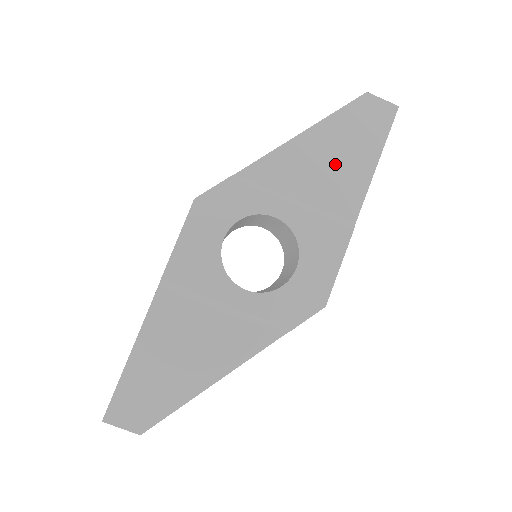
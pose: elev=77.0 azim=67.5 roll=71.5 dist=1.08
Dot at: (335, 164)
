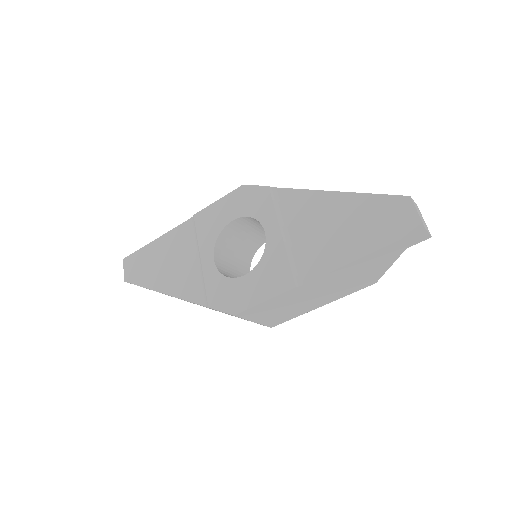
Dot at: (332, 232)
